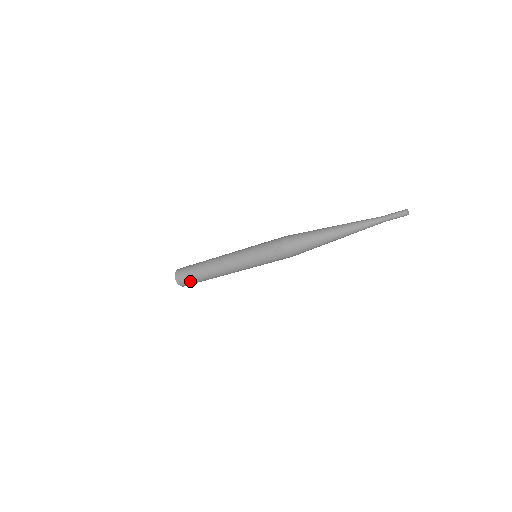
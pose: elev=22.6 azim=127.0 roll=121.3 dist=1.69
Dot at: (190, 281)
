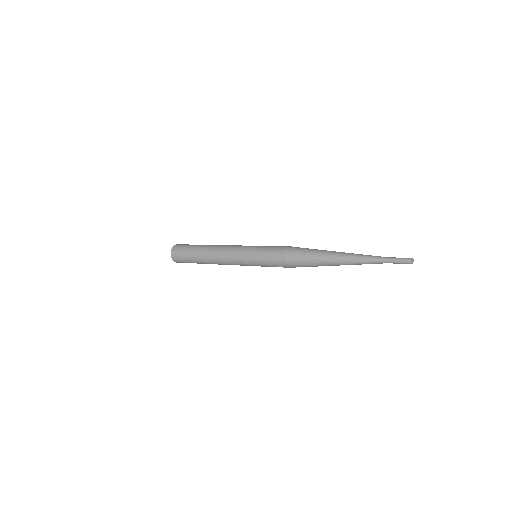
Dot at: occluded
